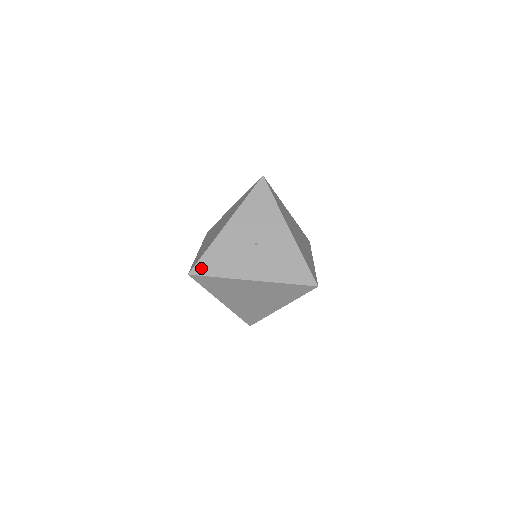
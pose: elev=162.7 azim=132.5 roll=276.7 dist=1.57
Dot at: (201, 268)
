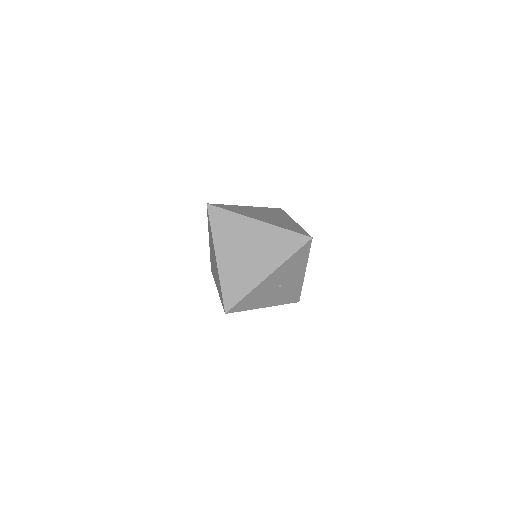
Dot at: (236, 308)
